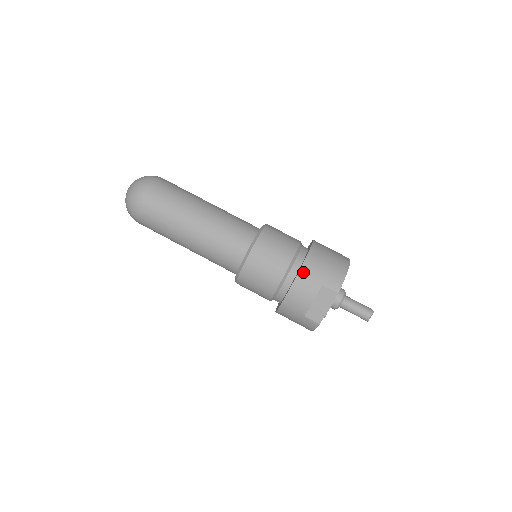
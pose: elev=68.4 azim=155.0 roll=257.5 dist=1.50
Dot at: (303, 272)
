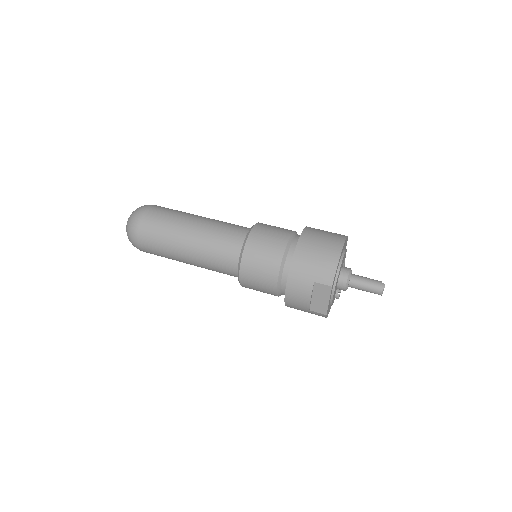
Dot at: (292, 273)
